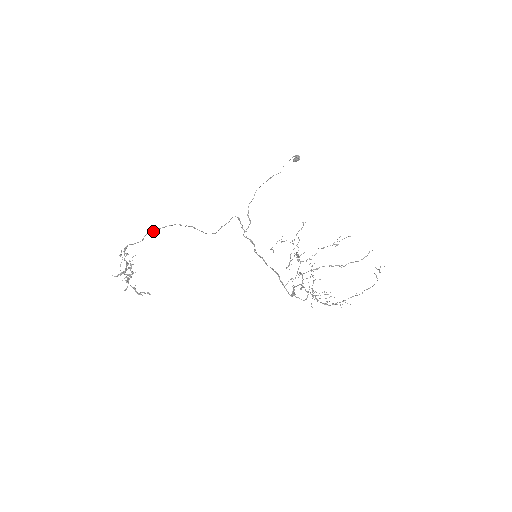
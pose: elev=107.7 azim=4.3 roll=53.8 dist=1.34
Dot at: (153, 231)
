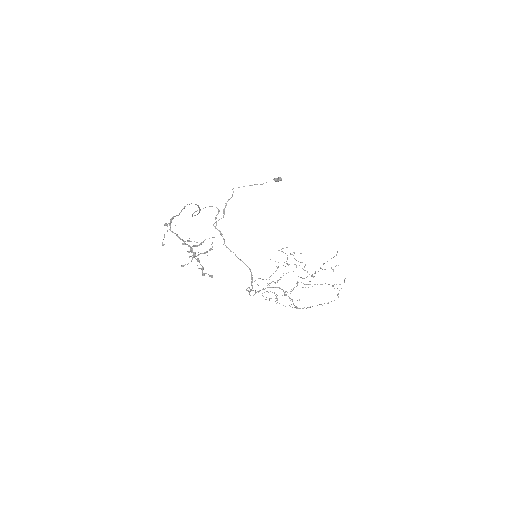
Dot at: occluded
